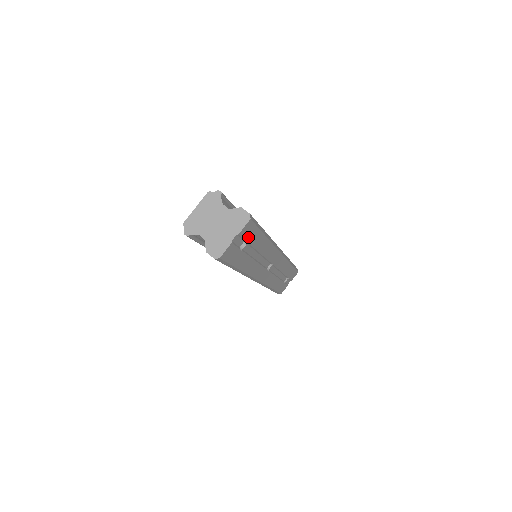
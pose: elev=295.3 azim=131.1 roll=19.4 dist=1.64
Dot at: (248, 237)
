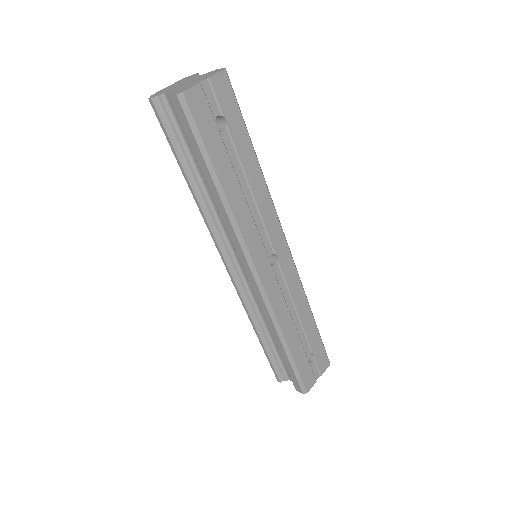
Dot at: (226, 111)
